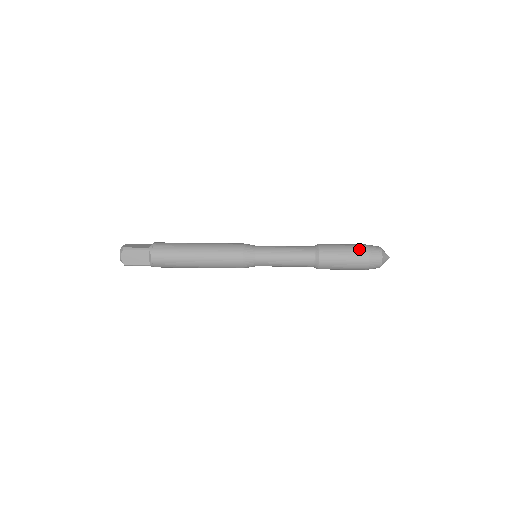
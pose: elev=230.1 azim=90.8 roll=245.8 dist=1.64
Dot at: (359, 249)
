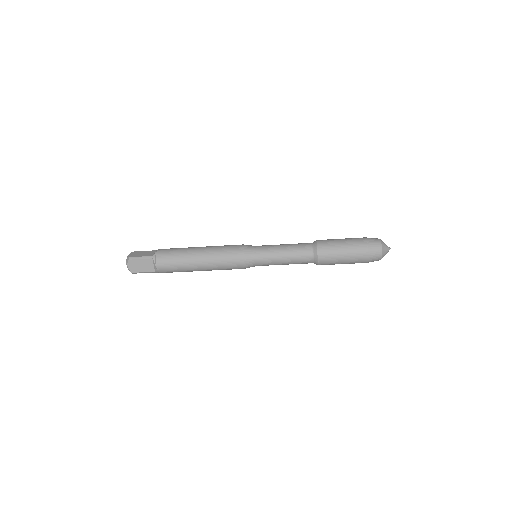
Dot at: (358, 244)
